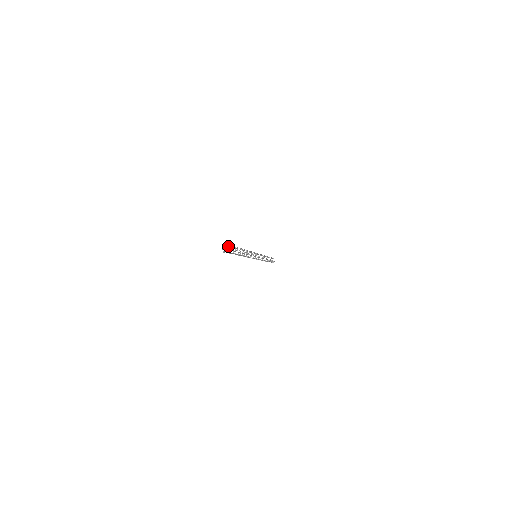
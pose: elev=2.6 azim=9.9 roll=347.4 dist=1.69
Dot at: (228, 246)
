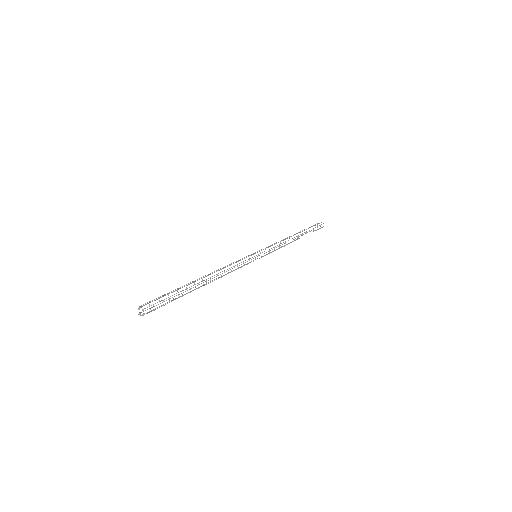
Dot at: (159, 297)
